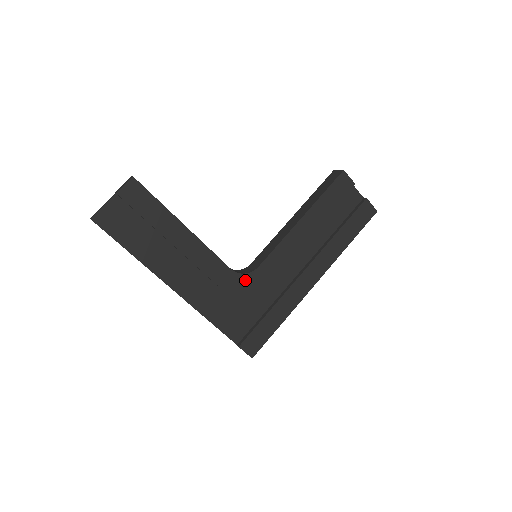
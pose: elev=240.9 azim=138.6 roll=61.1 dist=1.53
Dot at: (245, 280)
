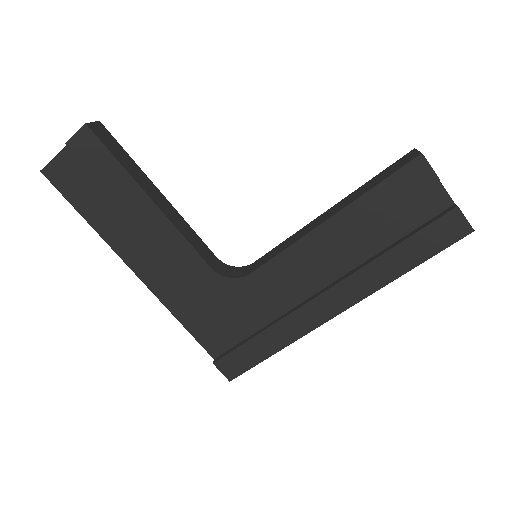
Dot at: (230, 286)
